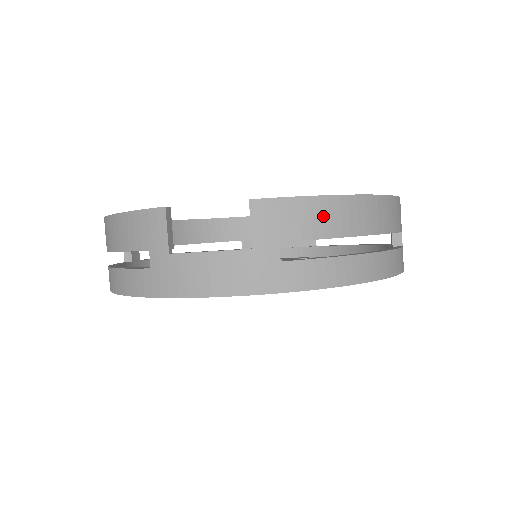
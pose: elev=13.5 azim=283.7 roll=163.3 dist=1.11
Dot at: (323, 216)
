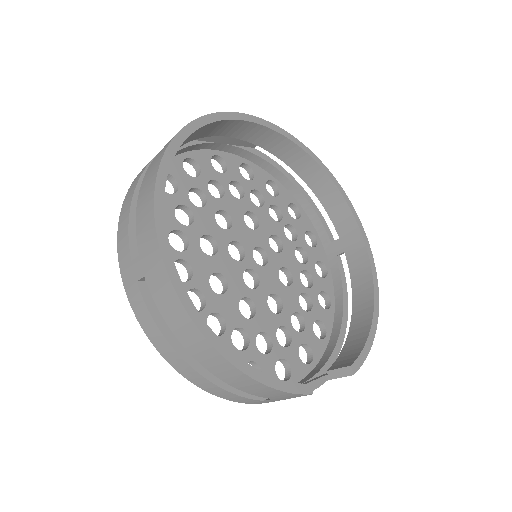
Dot at: occluded
